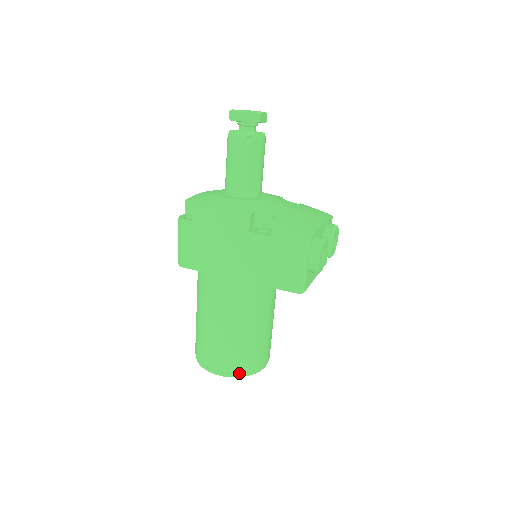
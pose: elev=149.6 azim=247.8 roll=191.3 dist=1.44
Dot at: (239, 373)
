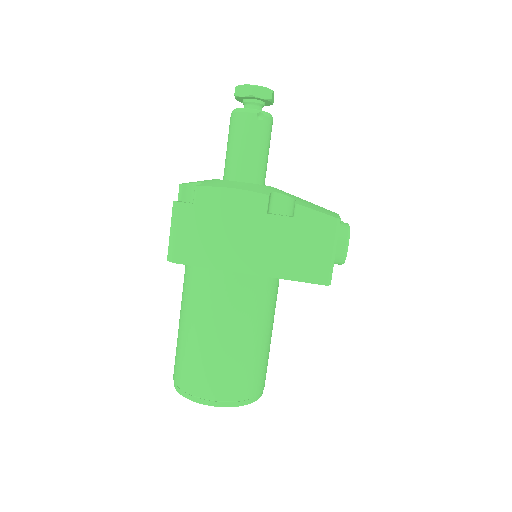
Dot at: (238, 401)
